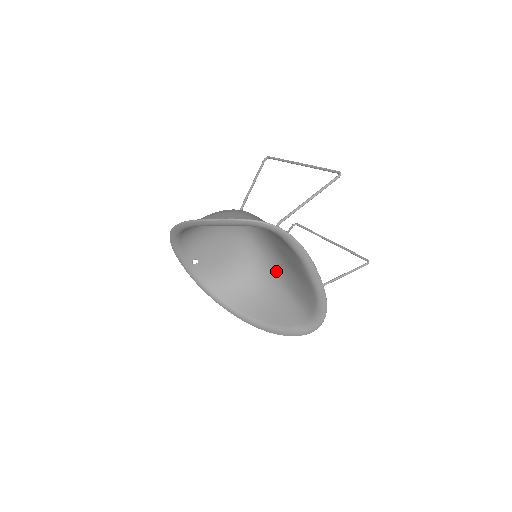
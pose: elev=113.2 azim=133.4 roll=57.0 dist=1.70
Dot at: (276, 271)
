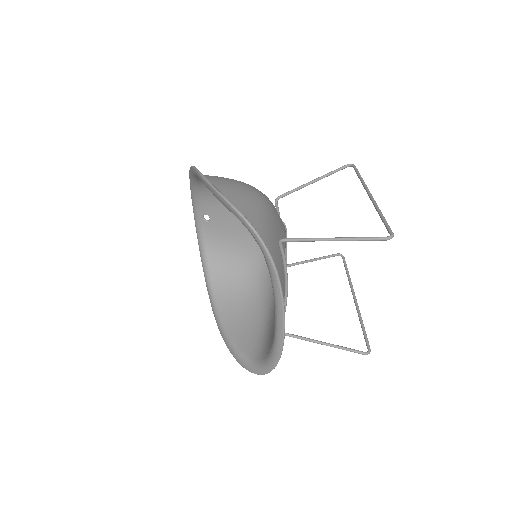
Dot at: occluded
